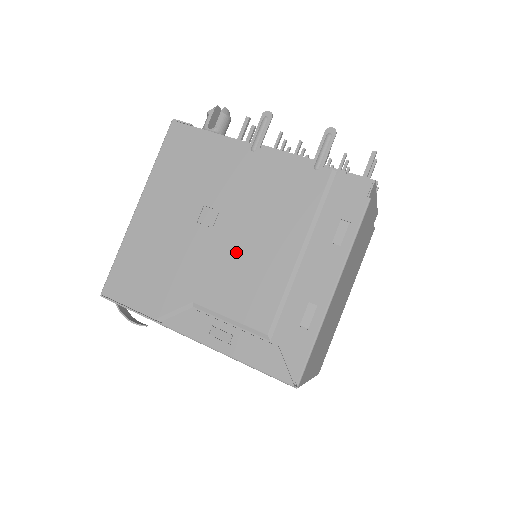
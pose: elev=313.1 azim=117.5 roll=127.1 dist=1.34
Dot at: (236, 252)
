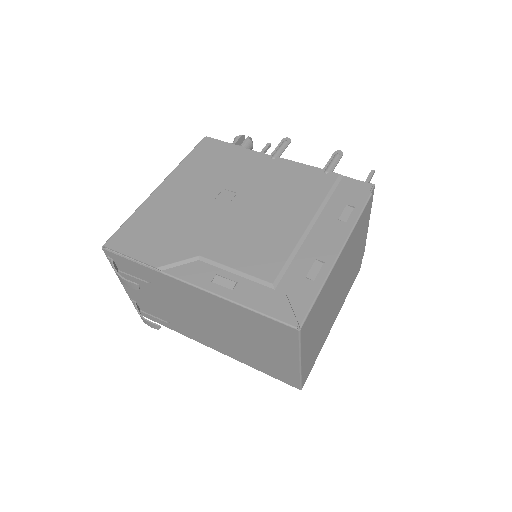
Dot at: (249, 221)
